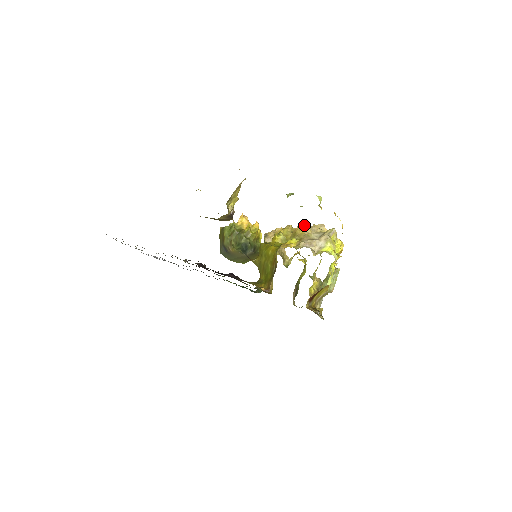
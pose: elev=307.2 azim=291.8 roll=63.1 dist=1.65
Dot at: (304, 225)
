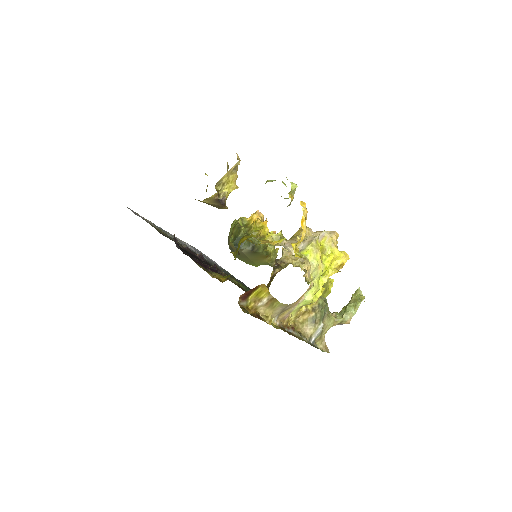
Dot at: occluded
